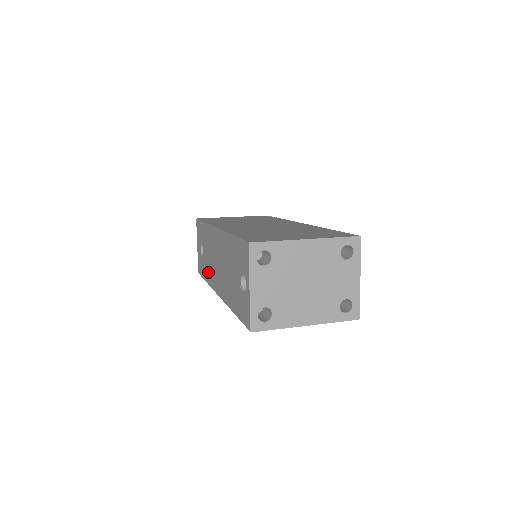
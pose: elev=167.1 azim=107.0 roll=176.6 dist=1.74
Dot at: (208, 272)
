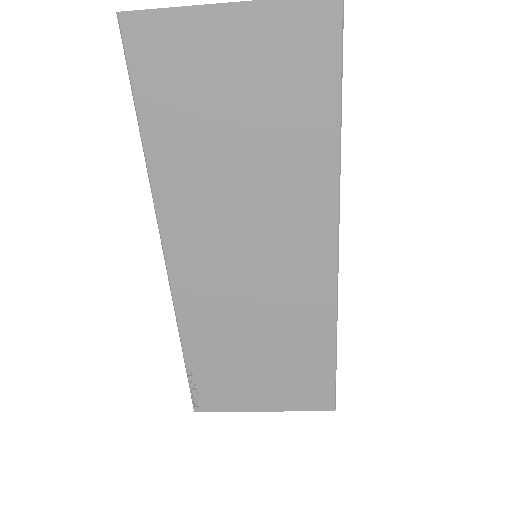
Dot at: occluded
